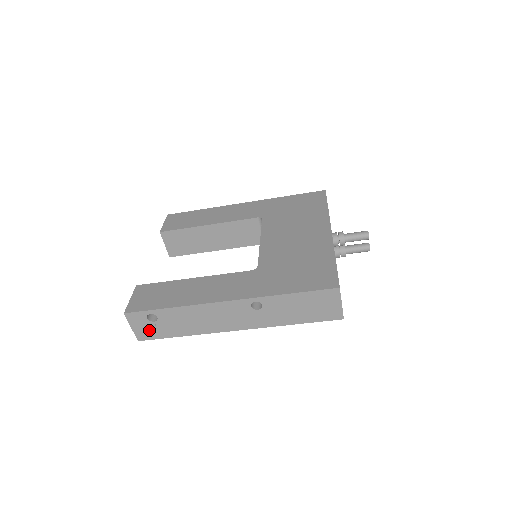
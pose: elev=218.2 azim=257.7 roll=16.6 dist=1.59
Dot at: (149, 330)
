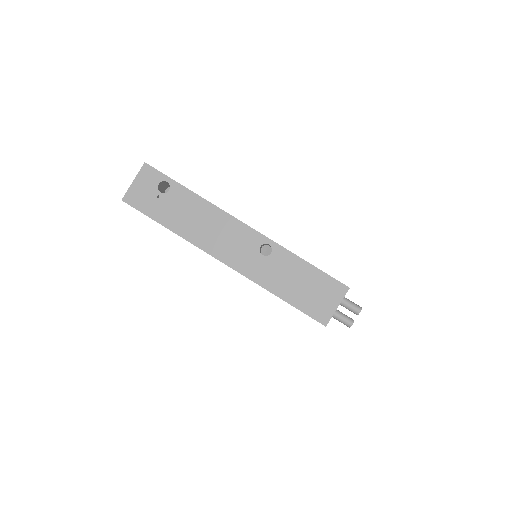
Dot at: (146, 197)
